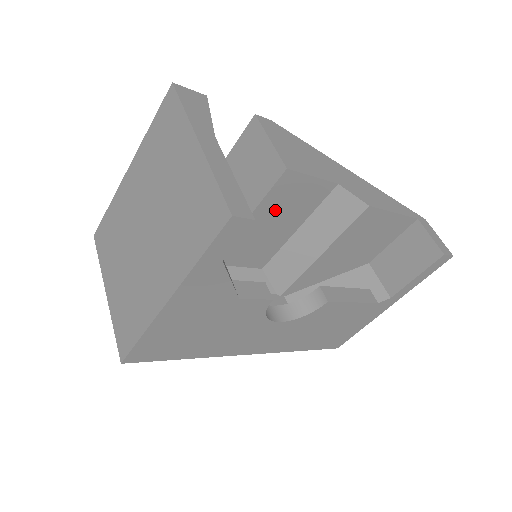
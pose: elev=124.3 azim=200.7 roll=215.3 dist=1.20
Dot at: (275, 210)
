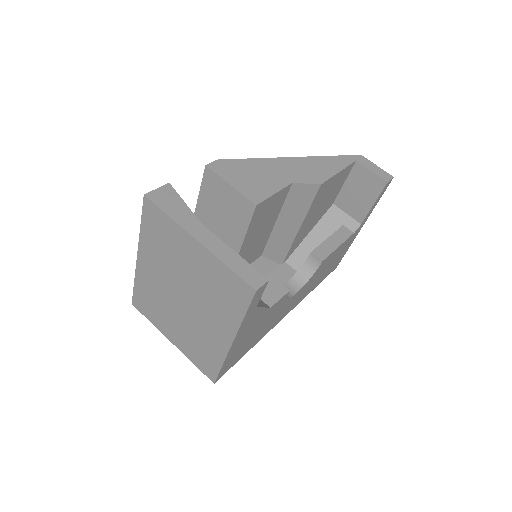
Dot at: (257, 227)
